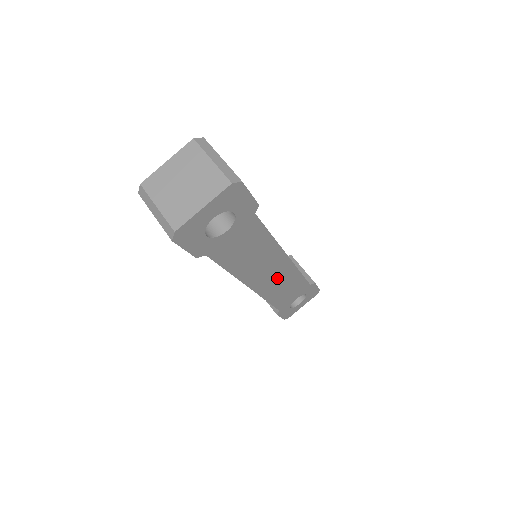
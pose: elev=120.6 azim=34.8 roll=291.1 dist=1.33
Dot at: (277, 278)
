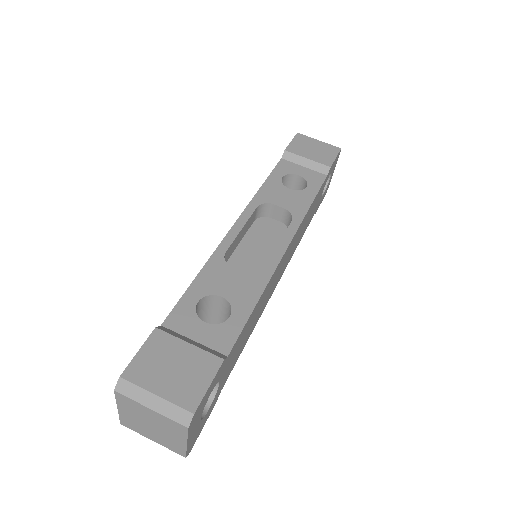
Dot at: (291, 248)
